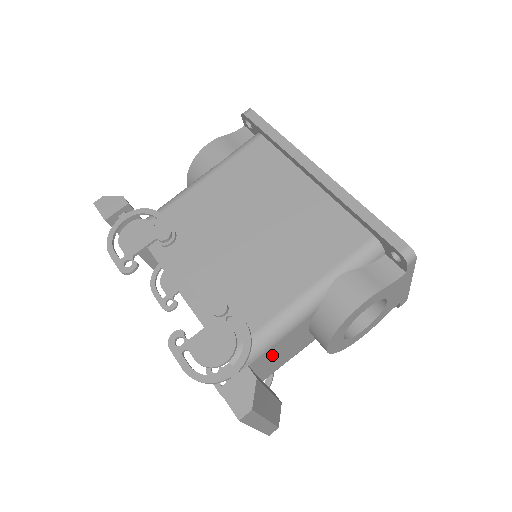
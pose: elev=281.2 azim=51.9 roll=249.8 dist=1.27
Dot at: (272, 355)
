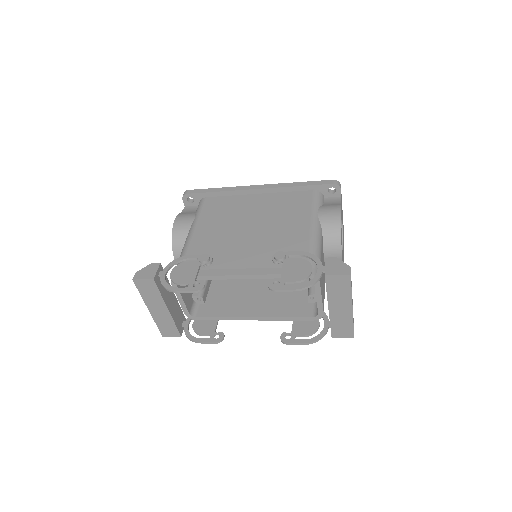
Dot at: occluded
